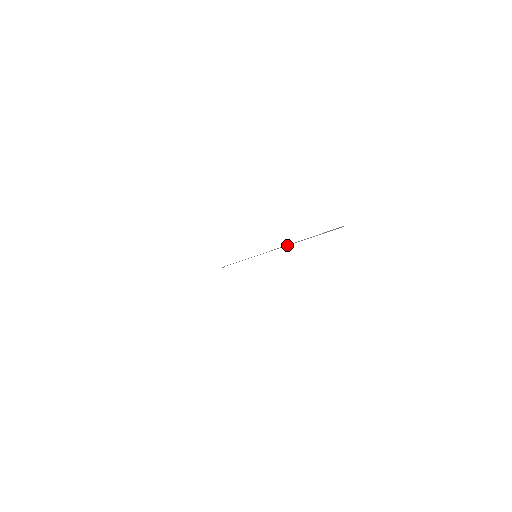
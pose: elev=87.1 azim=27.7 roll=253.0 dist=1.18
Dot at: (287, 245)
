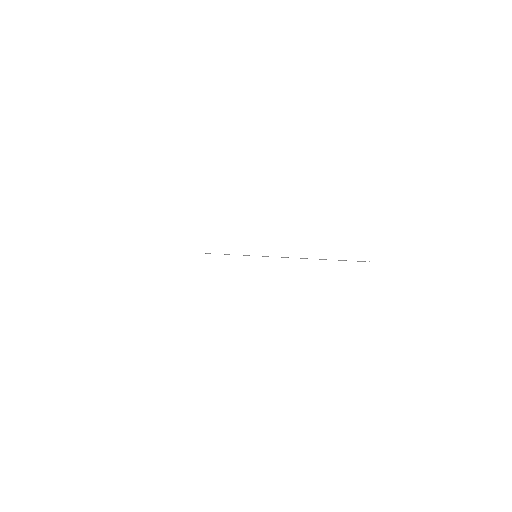
Dot at: occluded
